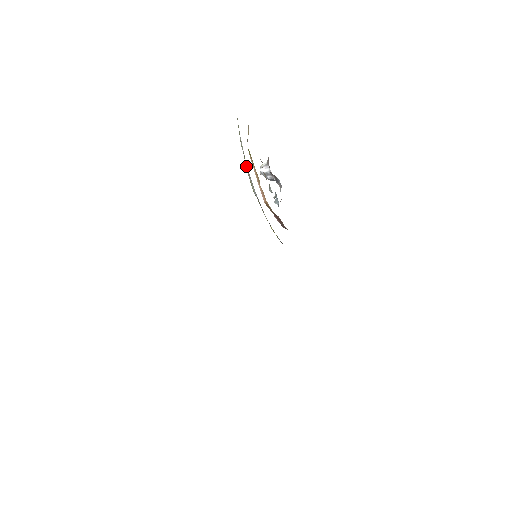
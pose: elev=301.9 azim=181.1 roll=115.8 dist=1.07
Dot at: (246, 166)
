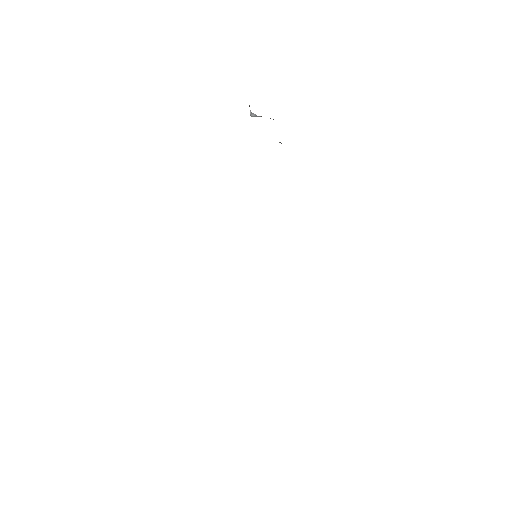
Dot at: occluded
